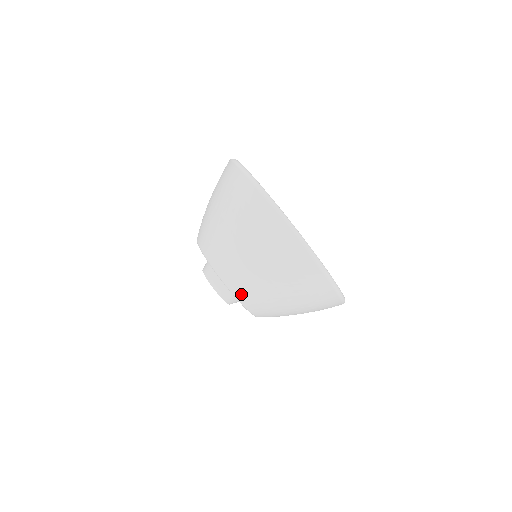
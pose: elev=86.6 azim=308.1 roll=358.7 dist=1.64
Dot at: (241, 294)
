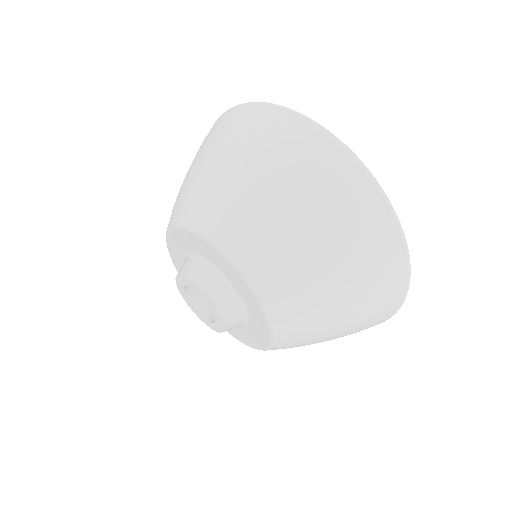
Dot at: (225, 236)
